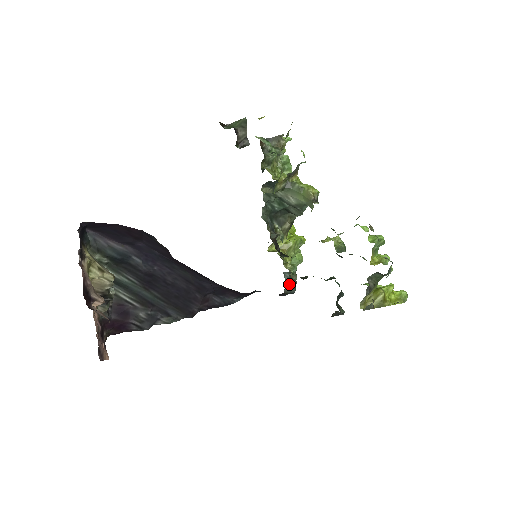
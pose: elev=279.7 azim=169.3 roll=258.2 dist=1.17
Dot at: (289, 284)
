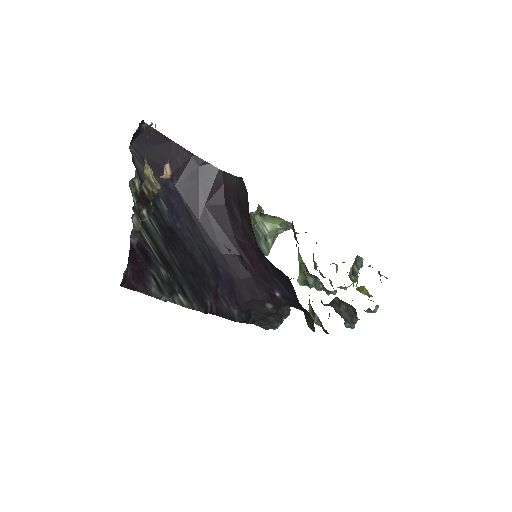
Dot at: occluded
